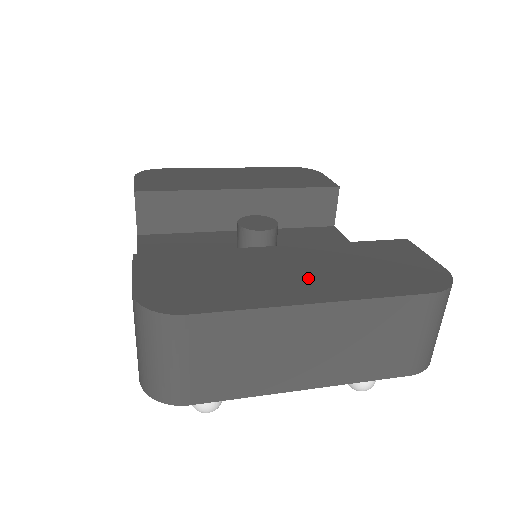
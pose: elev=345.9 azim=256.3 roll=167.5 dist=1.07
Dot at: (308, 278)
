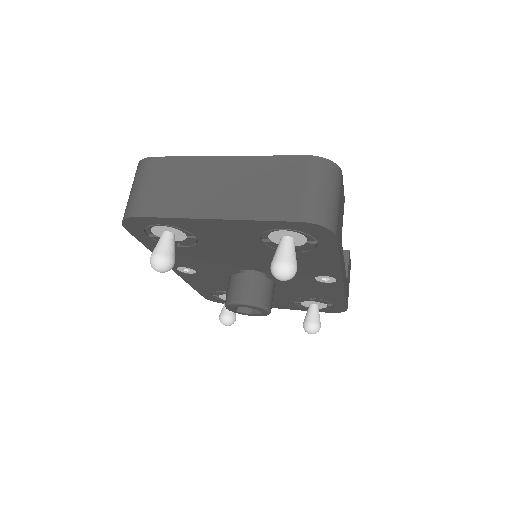
Dot at: occluded
